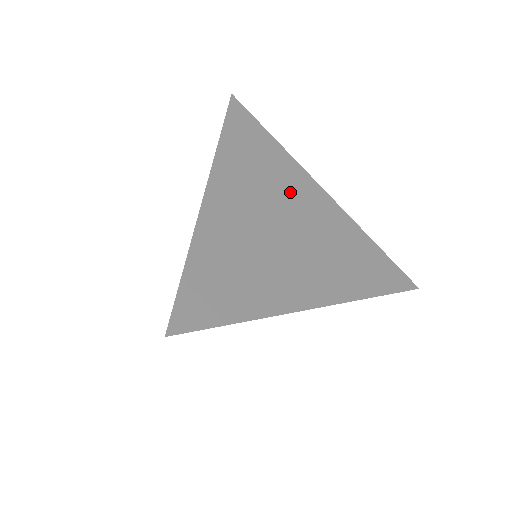
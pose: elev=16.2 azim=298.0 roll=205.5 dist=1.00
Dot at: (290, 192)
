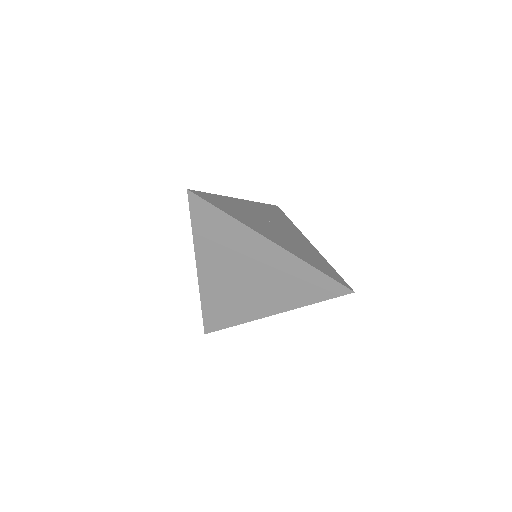
Dot at: (246, 253)
